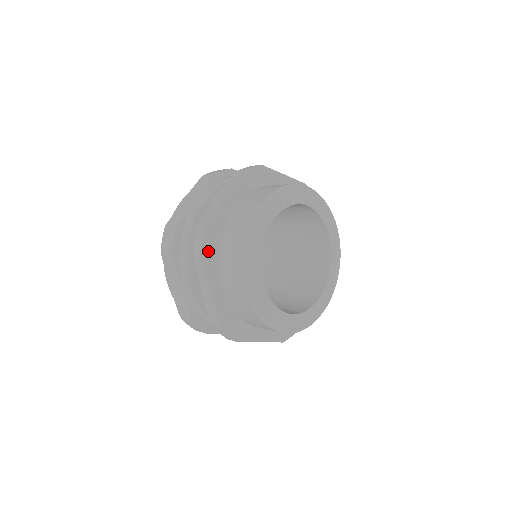
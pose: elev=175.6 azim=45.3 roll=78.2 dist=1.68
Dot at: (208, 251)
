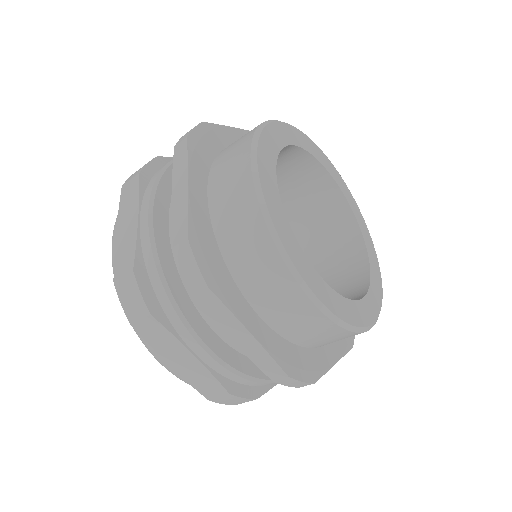
Dot at: (213, 273)
